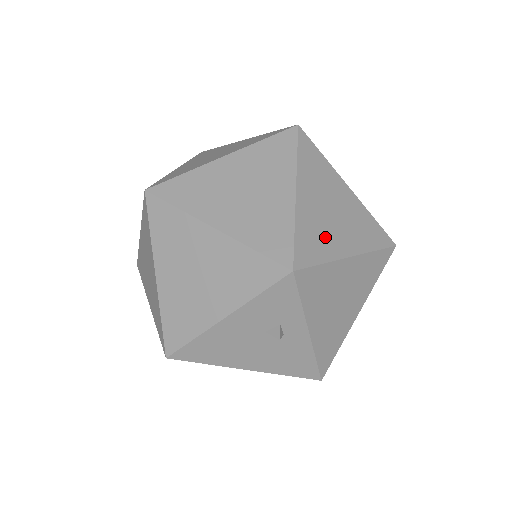
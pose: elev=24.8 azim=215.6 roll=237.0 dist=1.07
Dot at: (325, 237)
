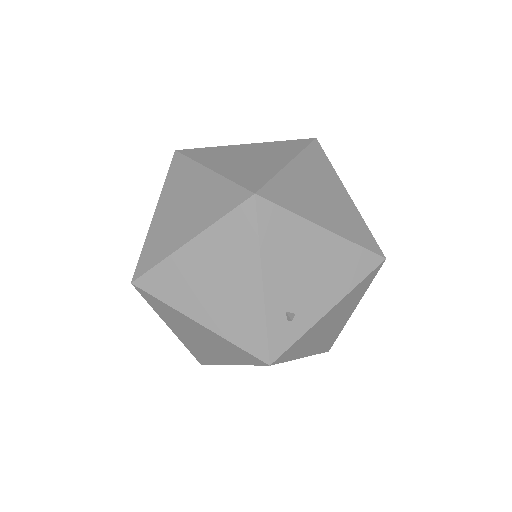
Dot at: occluded
